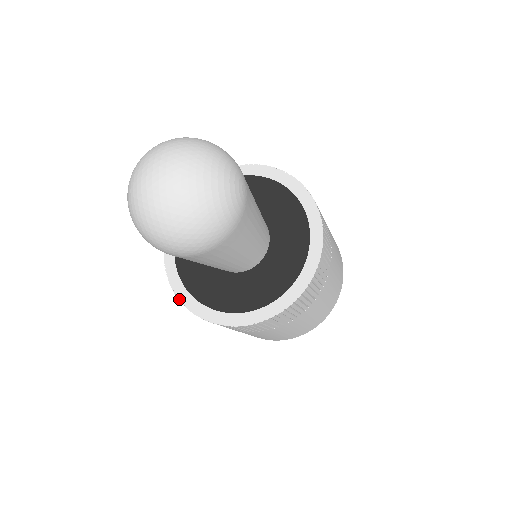
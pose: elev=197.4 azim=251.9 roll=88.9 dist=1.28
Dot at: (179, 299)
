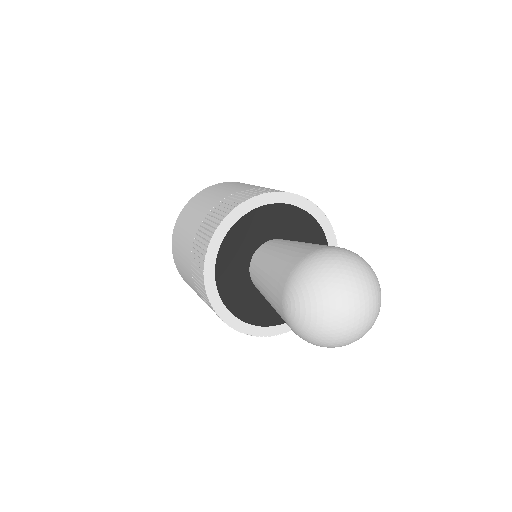
Dot at: (224, 321)
